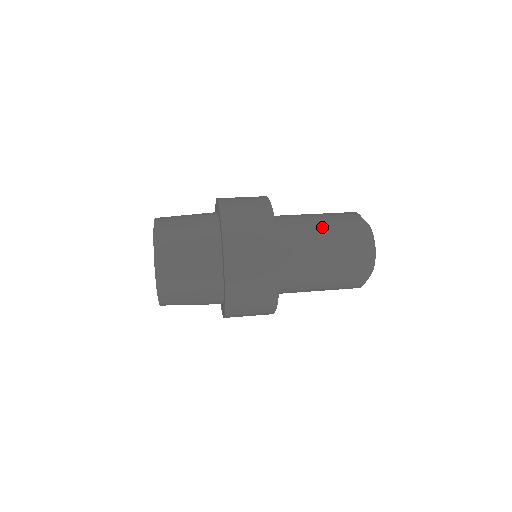
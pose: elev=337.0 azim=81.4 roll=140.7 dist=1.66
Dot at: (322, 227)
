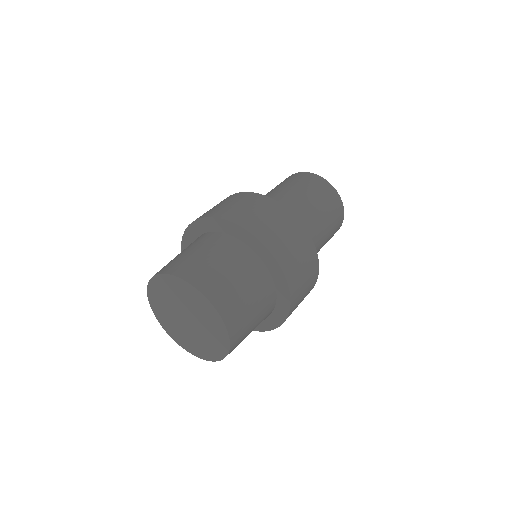
Dot at: (325, 232)
